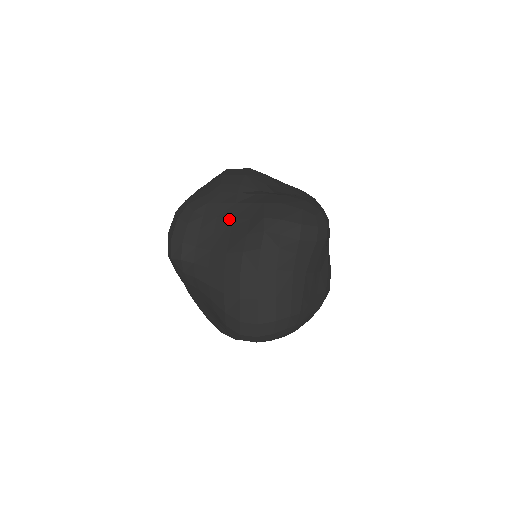
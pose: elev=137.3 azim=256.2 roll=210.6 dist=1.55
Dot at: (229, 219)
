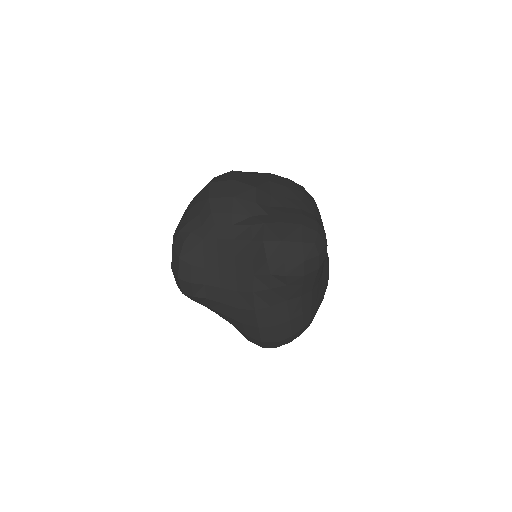
Dot at: (231, 257)
